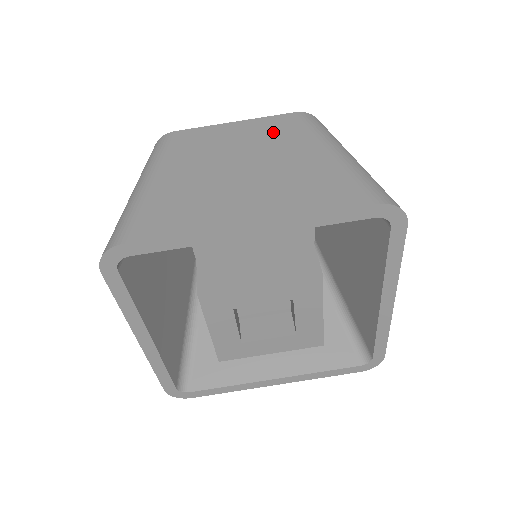
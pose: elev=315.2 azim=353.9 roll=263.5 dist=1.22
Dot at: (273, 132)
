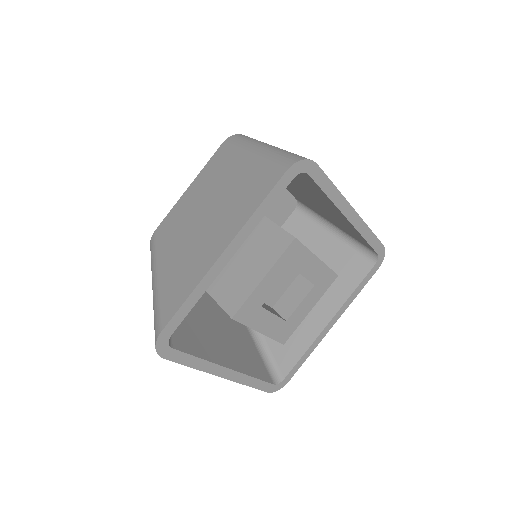
Dot at: occluded
